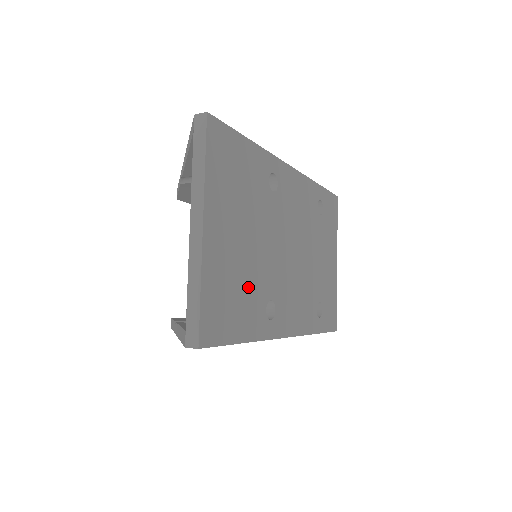
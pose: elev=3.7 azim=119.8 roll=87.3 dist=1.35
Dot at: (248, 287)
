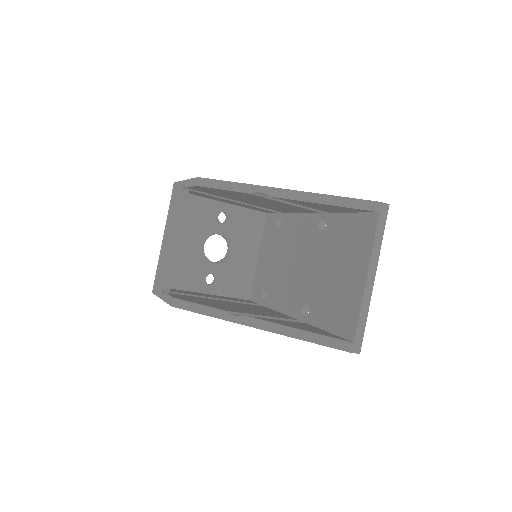
Dot at: occluded
